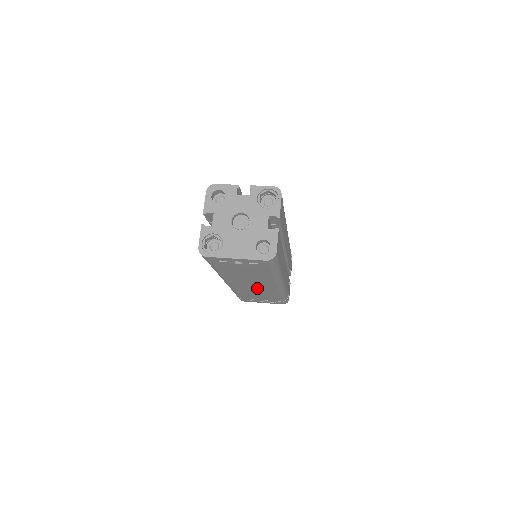
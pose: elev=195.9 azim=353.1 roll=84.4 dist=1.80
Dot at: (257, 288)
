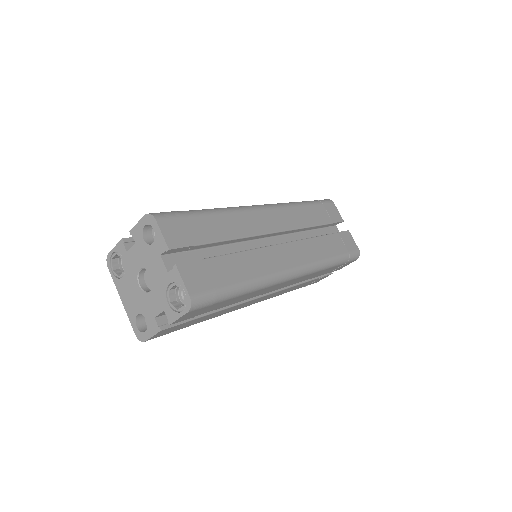
Dot at: occluded
